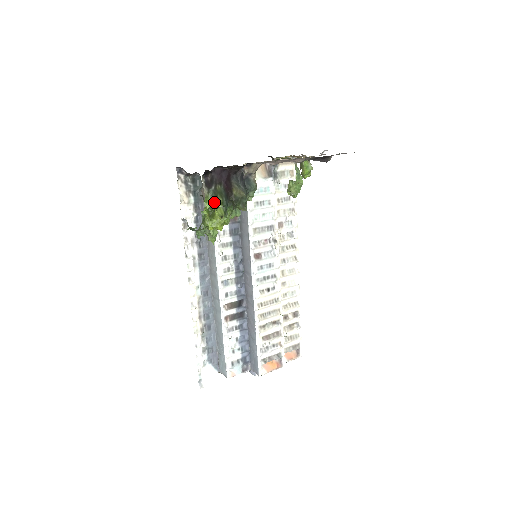
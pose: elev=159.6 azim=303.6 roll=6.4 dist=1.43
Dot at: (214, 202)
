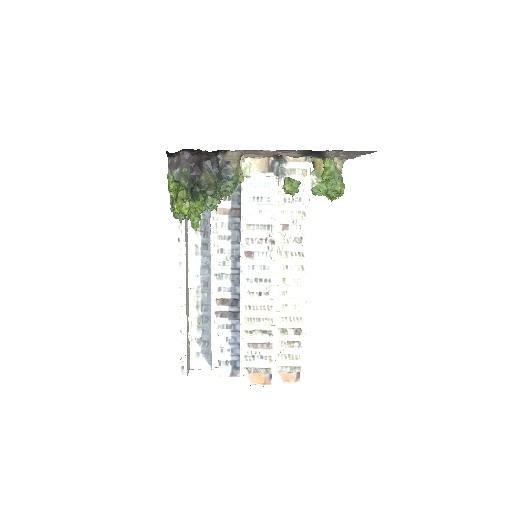
Dot at: (178, 184)
